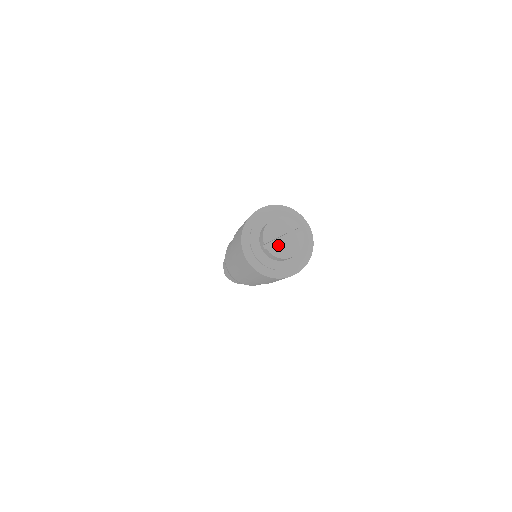
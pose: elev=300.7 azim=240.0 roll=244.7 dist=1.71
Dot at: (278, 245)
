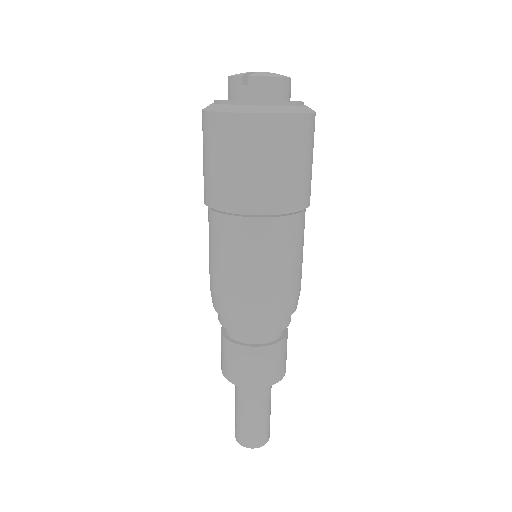
Dot at: (259, 73)
